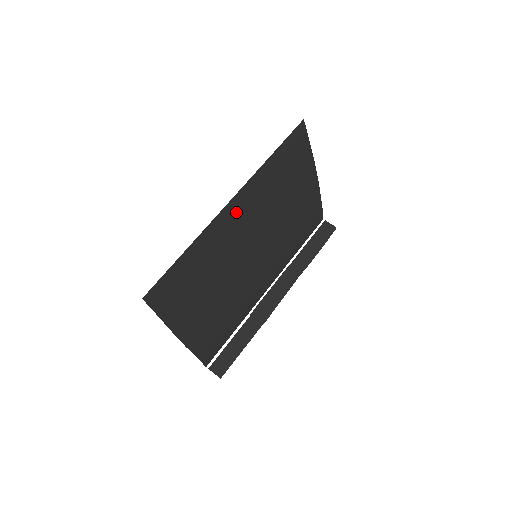
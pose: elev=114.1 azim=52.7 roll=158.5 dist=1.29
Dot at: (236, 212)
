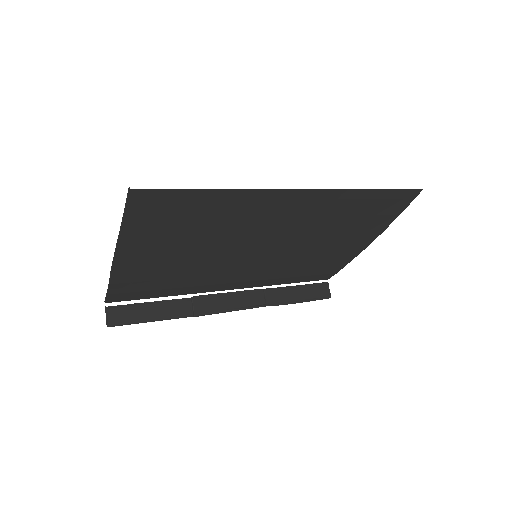
Dot at: (292, 203)
